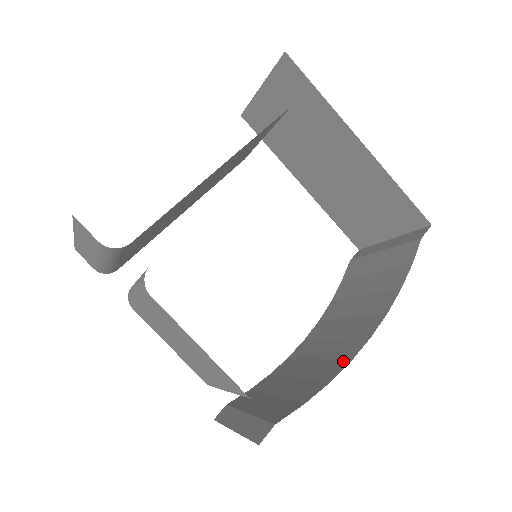
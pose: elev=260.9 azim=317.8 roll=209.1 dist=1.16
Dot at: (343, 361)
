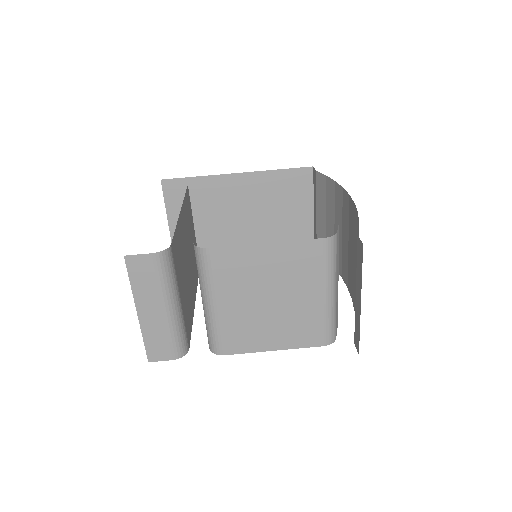
Dot at: (354, 213)
